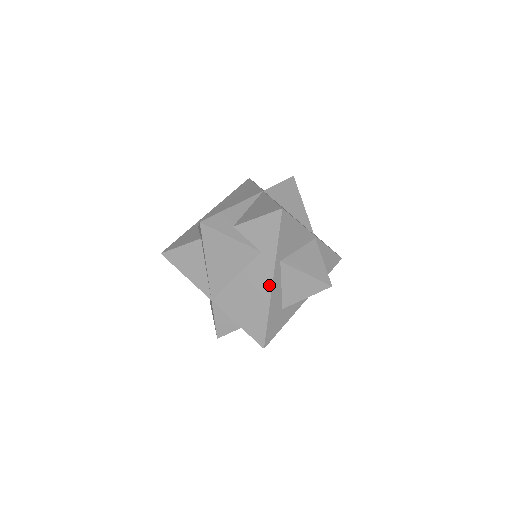
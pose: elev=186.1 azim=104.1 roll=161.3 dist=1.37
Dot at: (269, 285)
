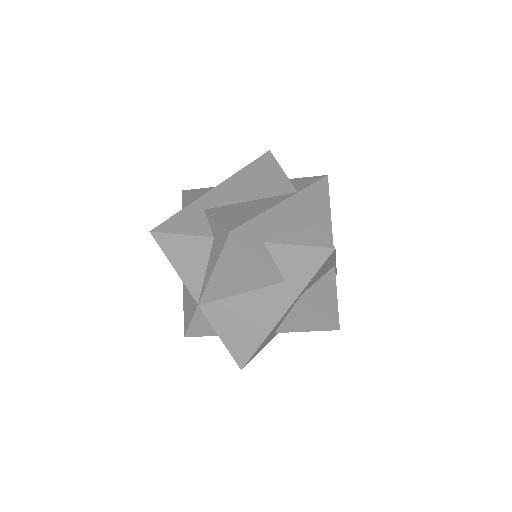
Dot at: (278, 316)
